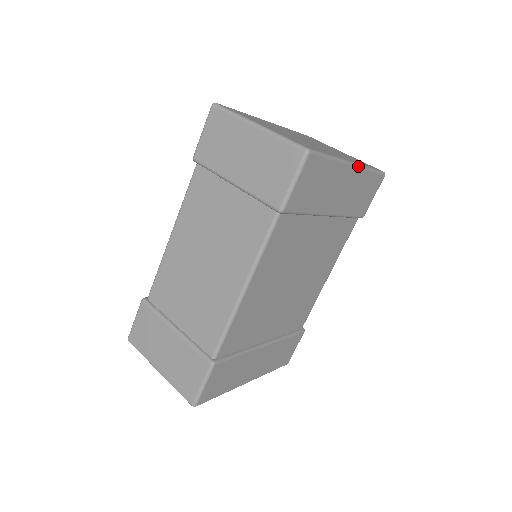
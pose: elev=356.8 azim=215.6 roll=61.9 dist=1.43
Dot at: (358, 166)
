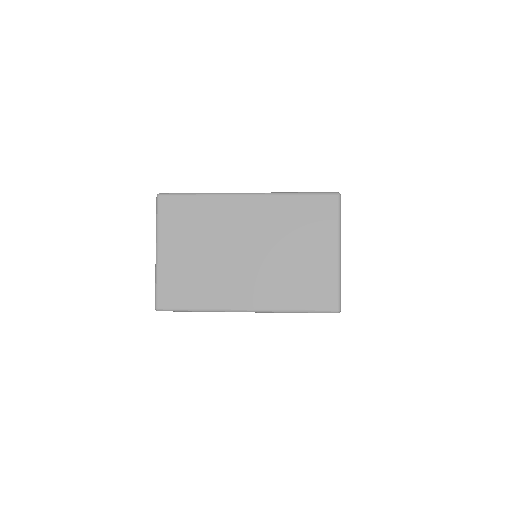
Dot at: (258, 312)
